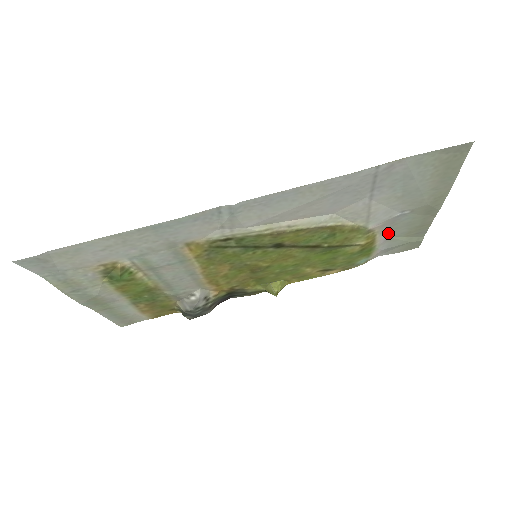
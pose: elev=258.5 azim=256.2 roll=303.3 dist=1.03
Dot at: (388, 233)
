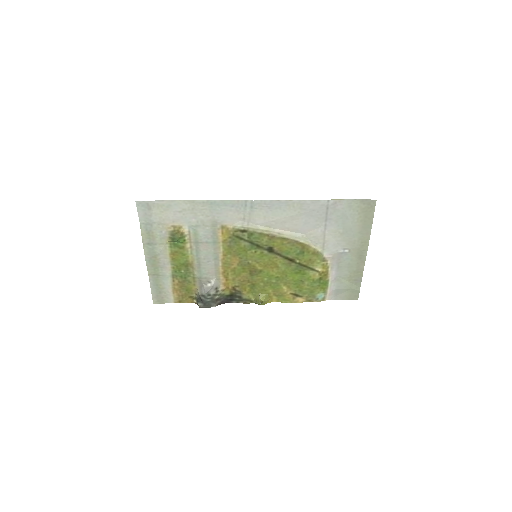
Dot at: (337, 271)
